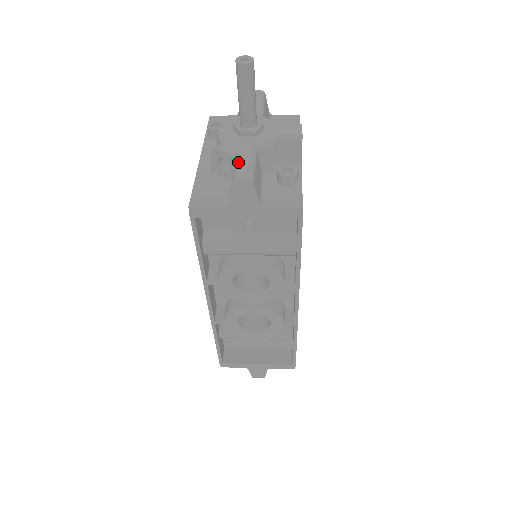
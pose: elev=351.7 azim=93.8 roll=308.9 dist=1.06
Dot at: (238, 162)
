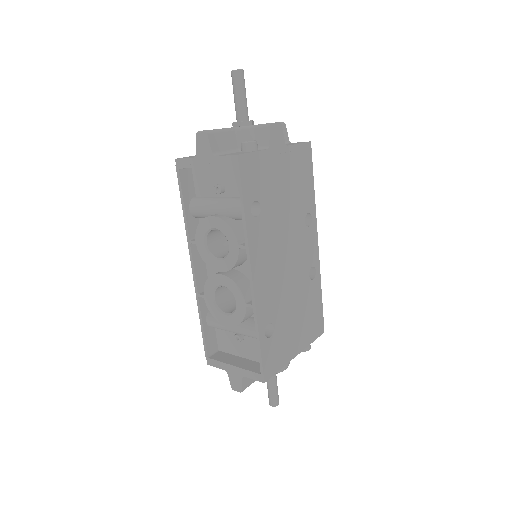
Dot at: occluded
